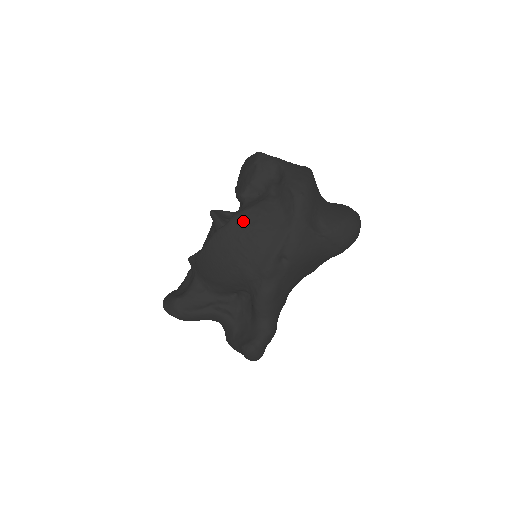
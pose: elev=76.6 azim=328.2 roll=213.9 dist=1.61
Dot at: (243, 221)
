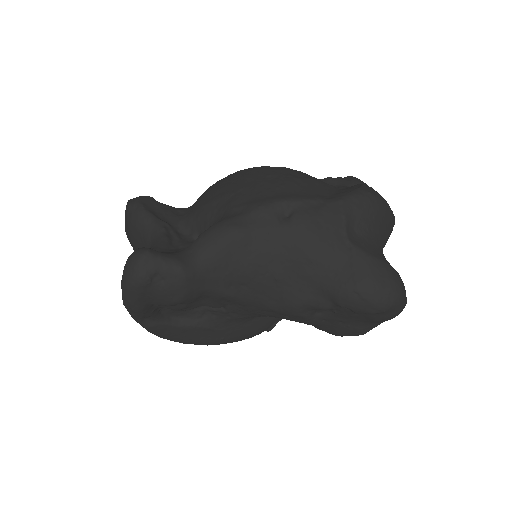
Dot at: (289, 171)
